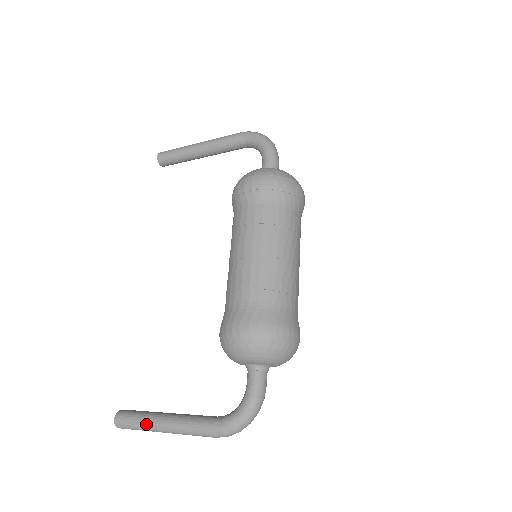
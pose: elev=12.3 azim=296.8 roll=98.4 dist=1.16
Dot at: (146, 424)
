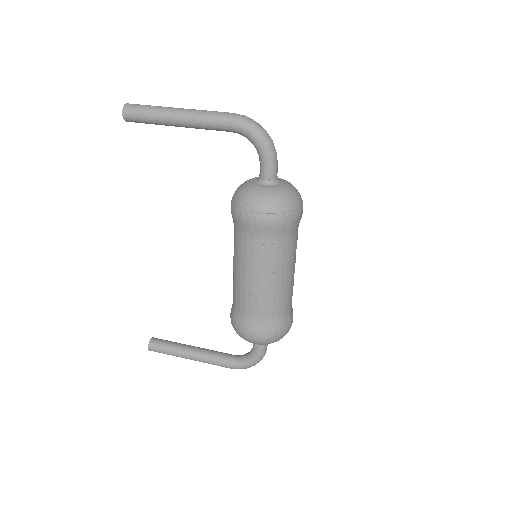
Dot at: (176, 356)
